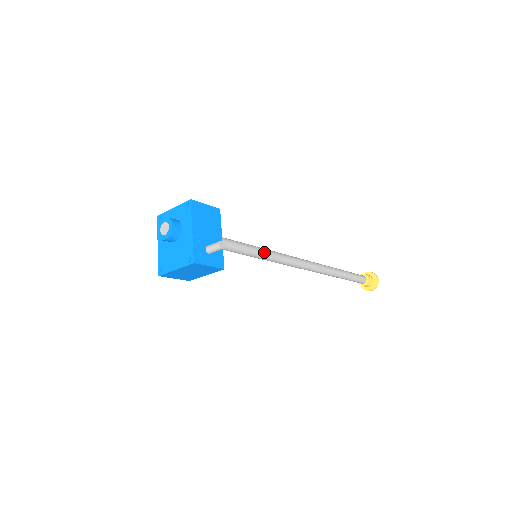
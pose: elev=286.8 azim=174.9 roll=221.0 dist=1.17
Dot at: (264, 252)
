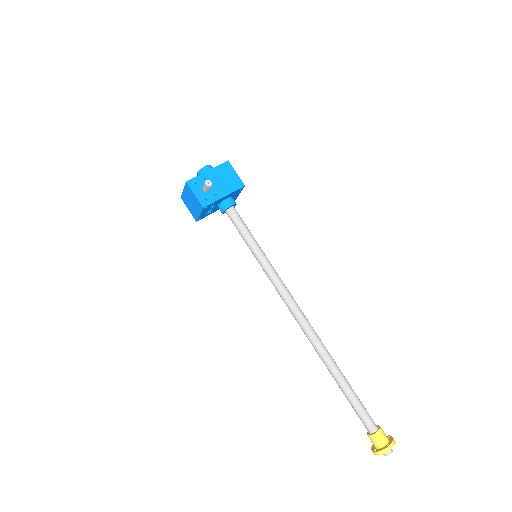
Dot at: (264, 258)
